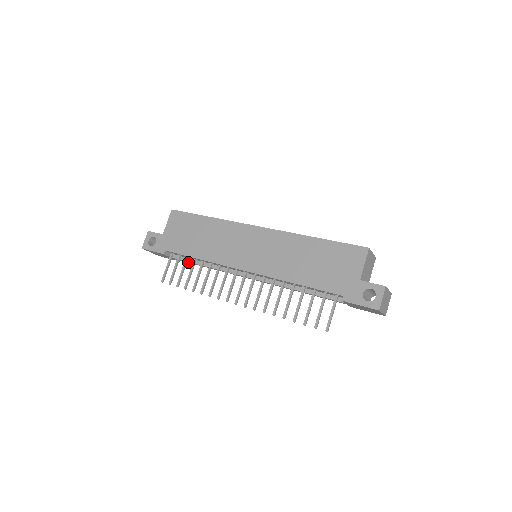
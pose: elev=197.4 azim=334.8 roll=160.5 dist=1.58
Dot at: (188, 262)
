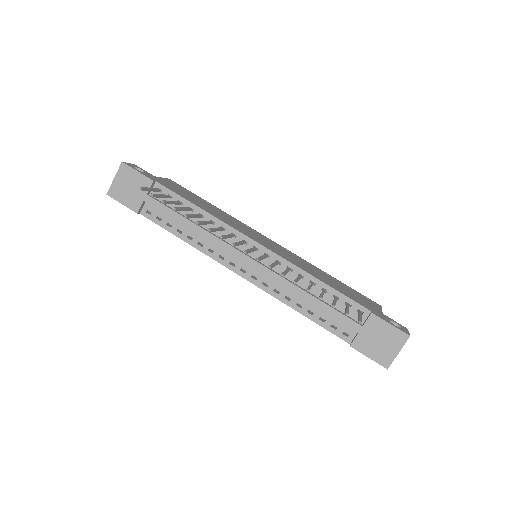
Dot at: (166, 211)
